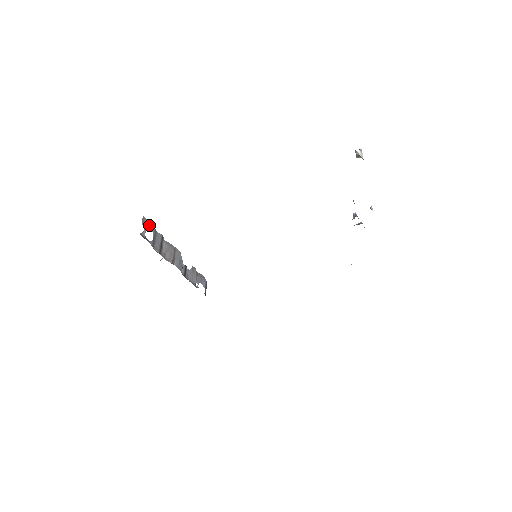
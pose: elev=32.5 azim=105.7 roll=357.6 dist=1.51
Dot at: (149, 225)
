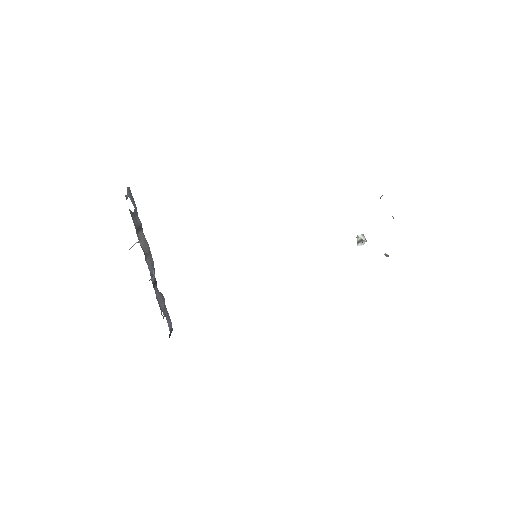
Dot at: (133, 200)
